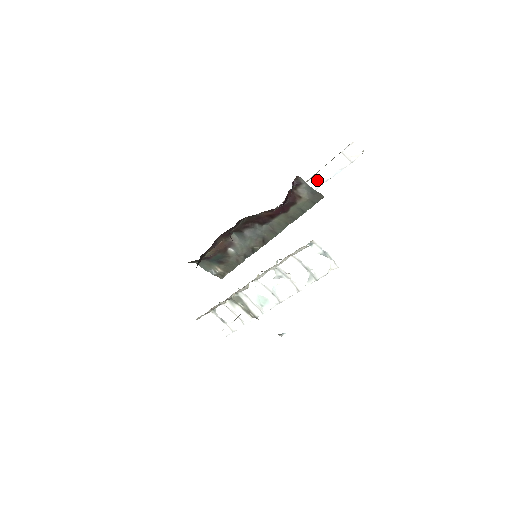
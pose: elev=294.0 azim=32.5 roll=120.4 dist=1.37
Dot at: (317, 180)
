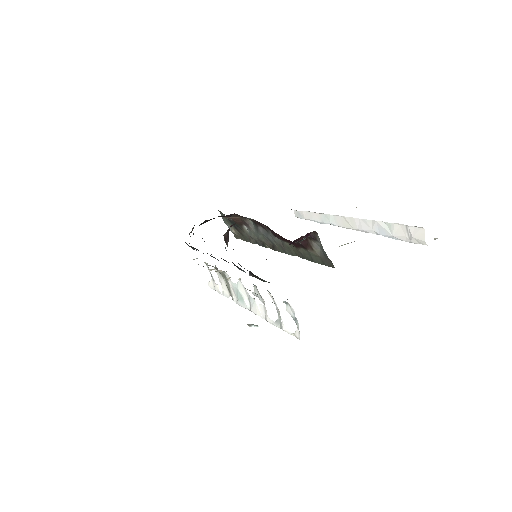
Dot at: (370, 226)
